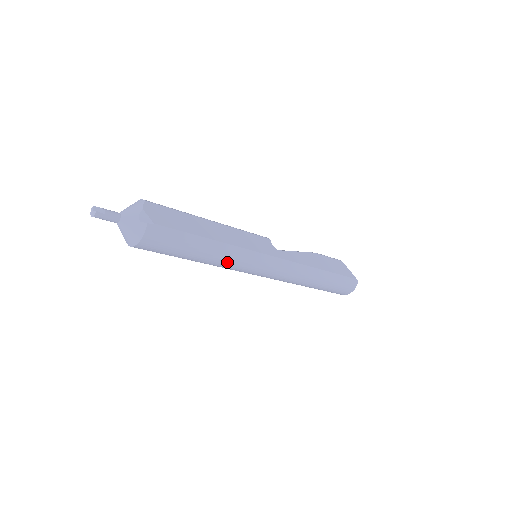
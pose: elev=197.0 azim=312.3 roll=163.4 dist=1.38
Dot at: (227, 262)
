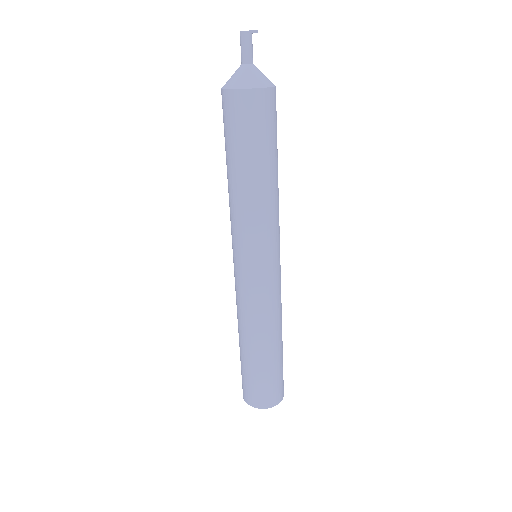
Dot at: (266, 211)
